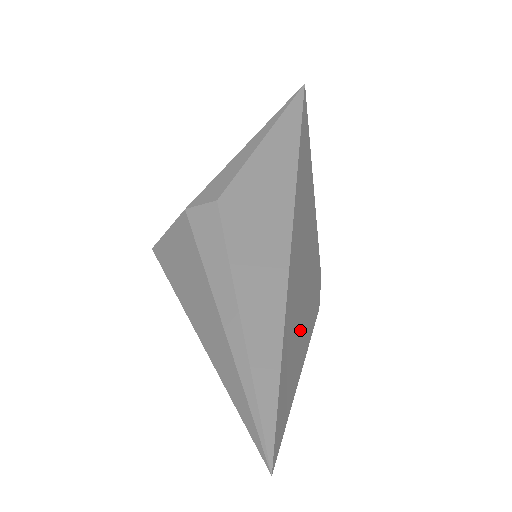
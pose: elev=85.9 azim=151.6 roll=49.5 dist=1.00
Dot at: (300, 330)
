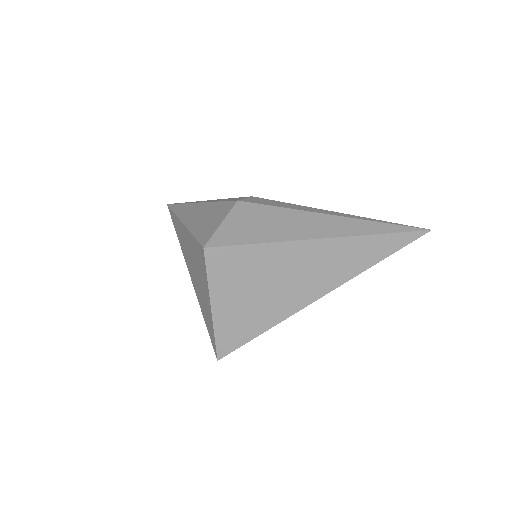
Dot at: occluded
